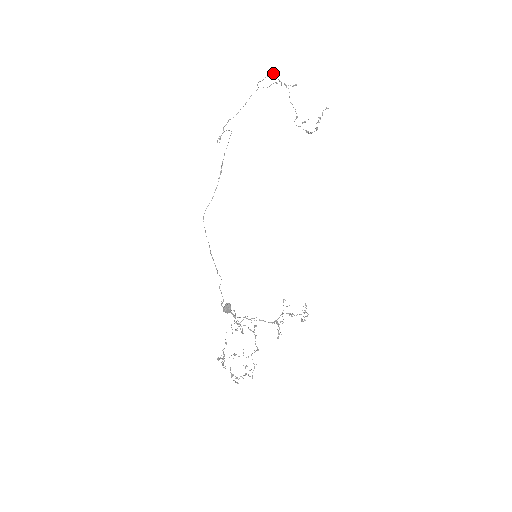
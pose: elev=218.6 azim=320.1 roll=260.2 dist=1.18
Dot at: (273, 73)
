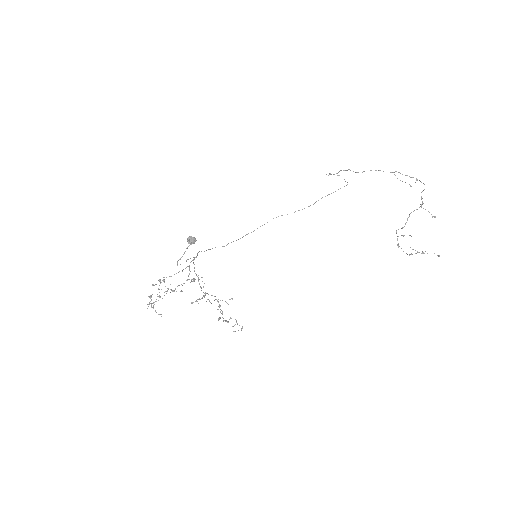
Dot at: (417, 179)
